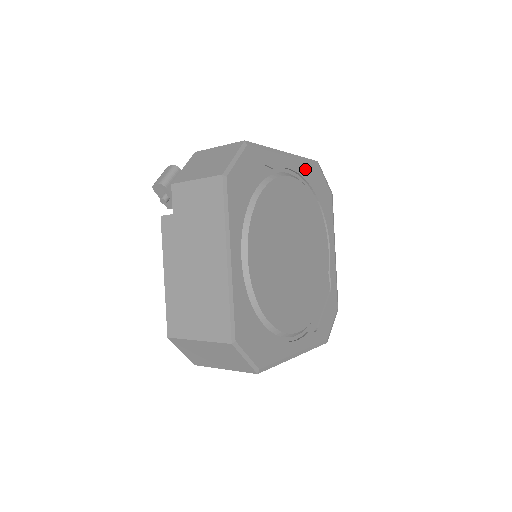
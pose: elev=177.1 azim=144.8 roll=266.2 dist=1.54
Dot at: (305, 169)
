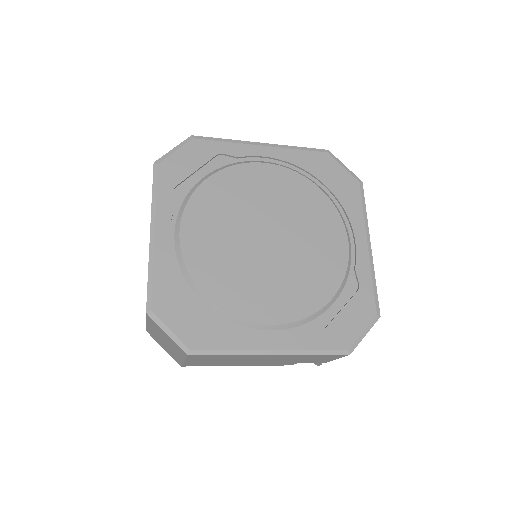
Dot at: (299, 157)
